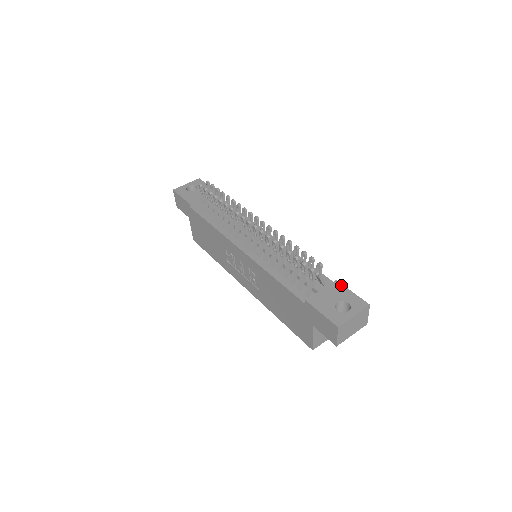
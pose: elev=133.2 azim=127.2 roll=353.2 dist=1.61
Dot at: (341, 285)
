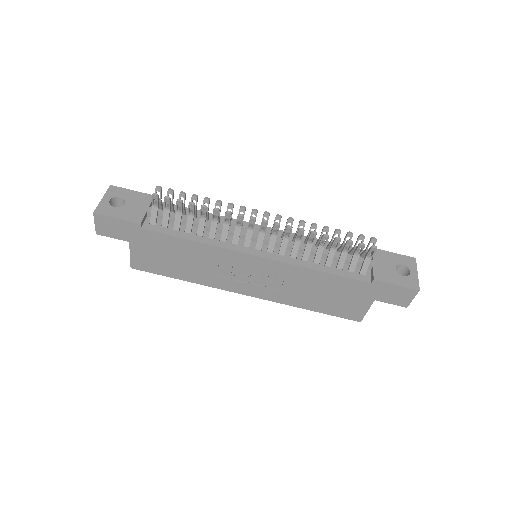
Dot at: (381, 251)
